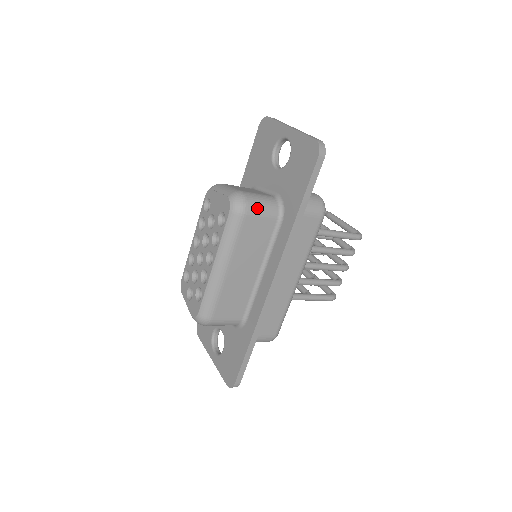
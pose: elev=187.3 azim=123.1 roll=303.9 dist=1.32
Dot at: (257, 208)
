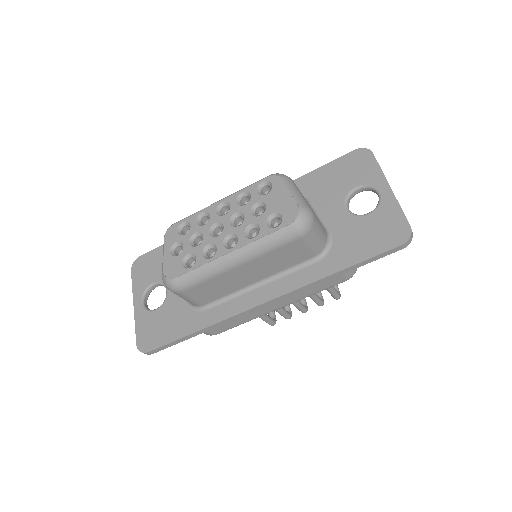
Dot at: (313, 238)
